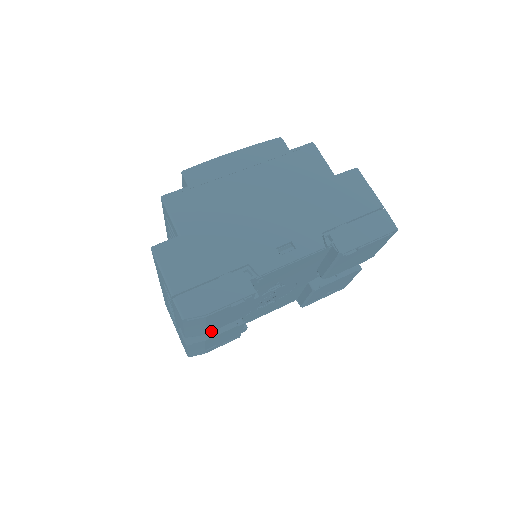
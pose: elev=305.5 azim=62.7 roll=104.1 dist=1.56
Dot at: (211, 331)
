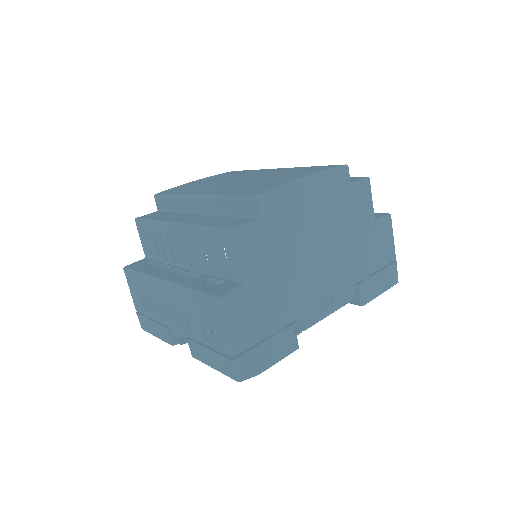
Dot at: occluded
